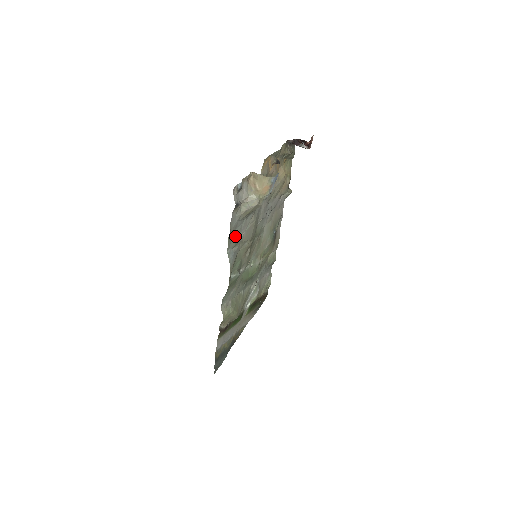
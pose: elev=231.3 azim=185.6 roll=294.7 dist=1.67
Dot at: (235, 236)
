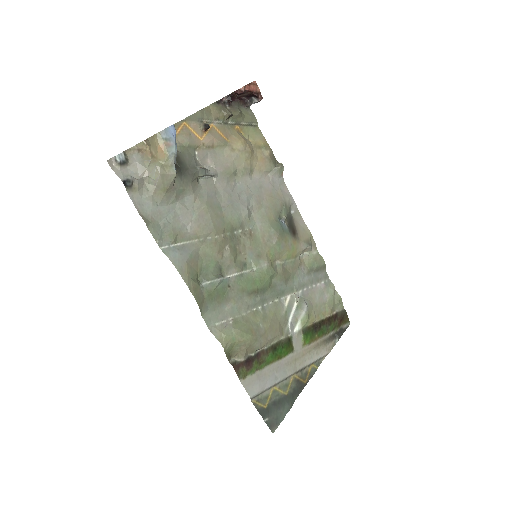
Dot at: (168, 228)
